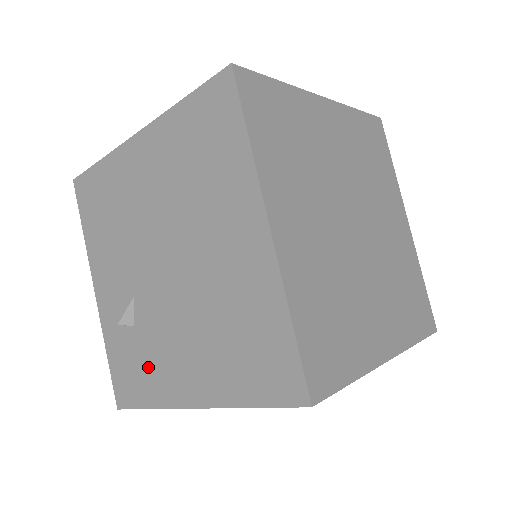
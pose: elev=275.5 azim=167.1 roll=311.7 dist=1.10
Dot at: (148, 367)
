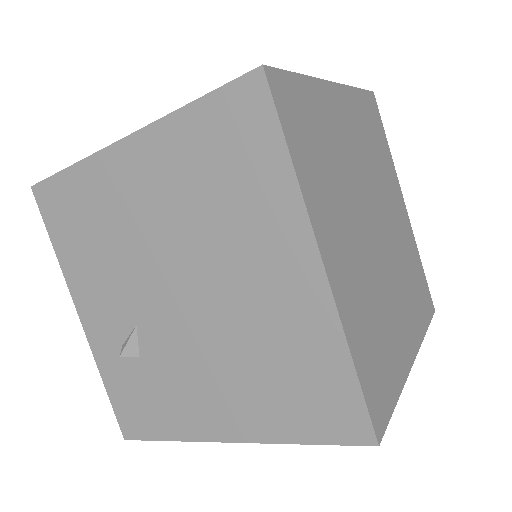
Dot at: (163, 400)
